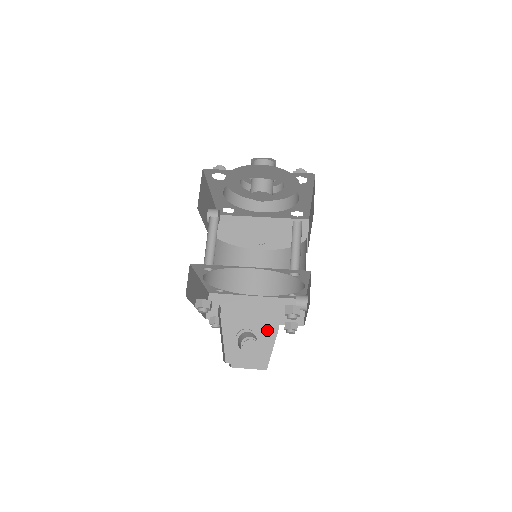
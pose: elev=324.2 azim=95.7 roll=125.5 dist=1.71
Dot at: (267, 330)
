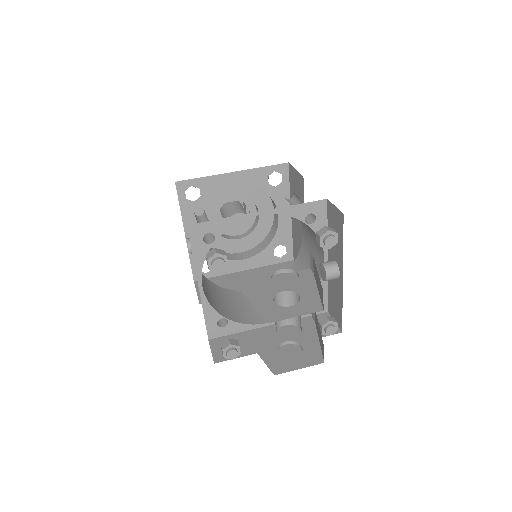
Dot at: (305, 284)
